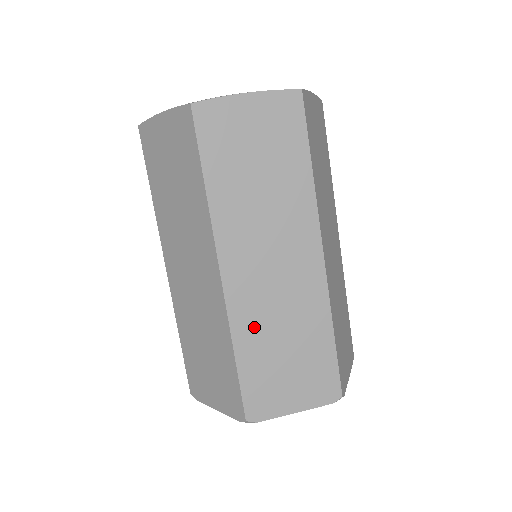
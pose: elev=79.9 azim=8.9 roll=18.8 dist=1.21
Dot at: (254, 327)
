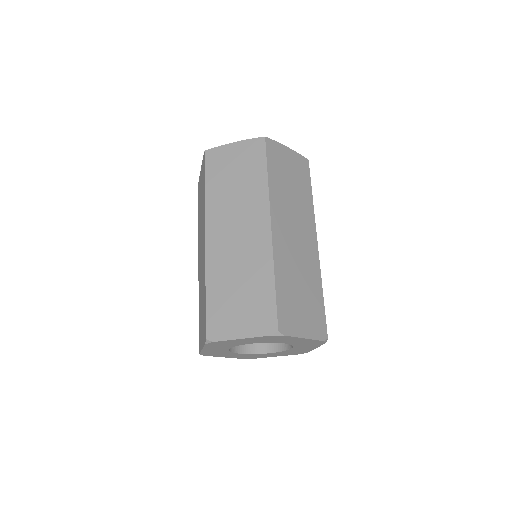
Dot at: (221, 272)
